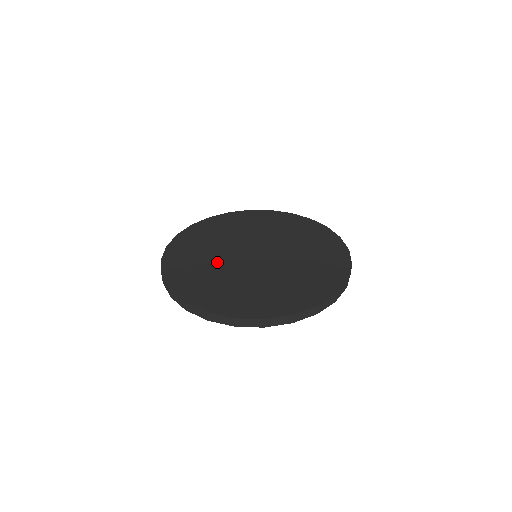
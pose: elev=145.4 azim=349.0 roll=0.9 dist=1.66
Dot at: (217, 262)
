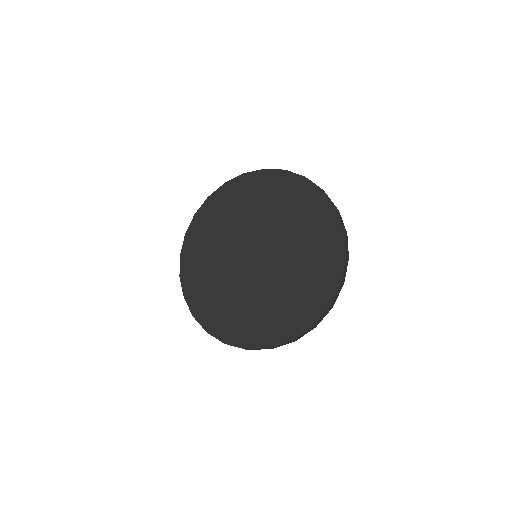
Dot at: (222, 254)
